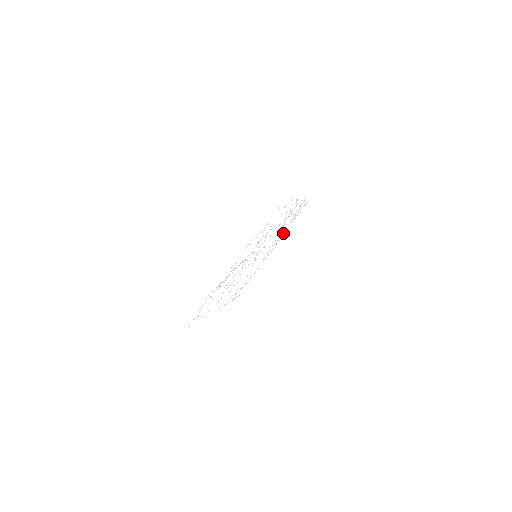
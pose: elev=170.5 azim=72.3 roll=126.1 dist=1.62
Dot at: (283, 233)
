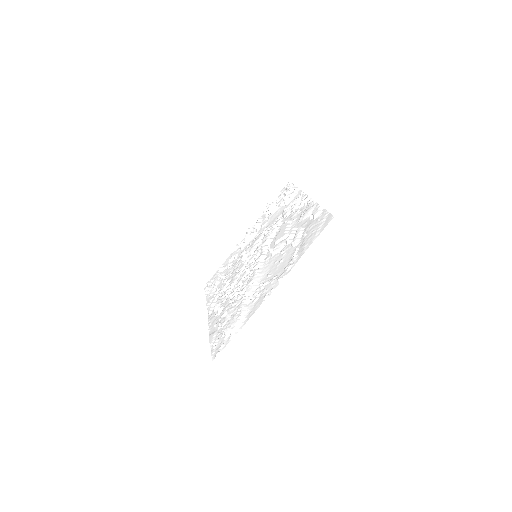
Dot at: (261, 218)
